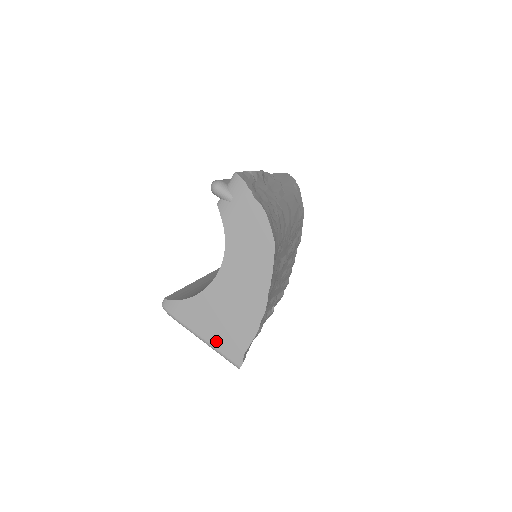
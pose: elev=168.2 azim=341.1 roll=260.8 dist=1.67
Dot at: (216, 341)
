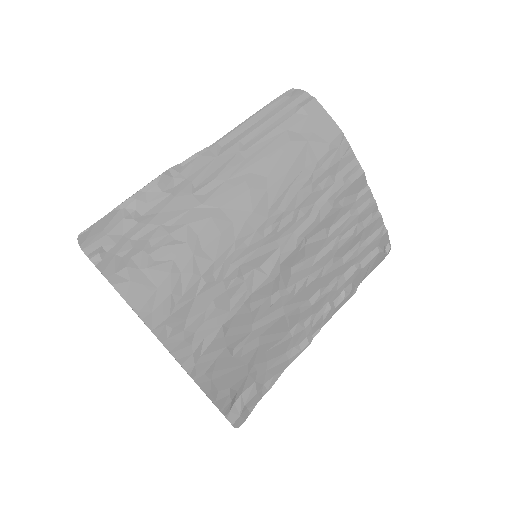
Dot at: occluded
